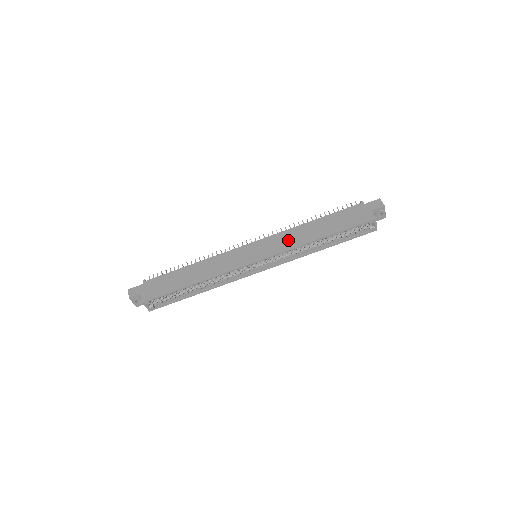
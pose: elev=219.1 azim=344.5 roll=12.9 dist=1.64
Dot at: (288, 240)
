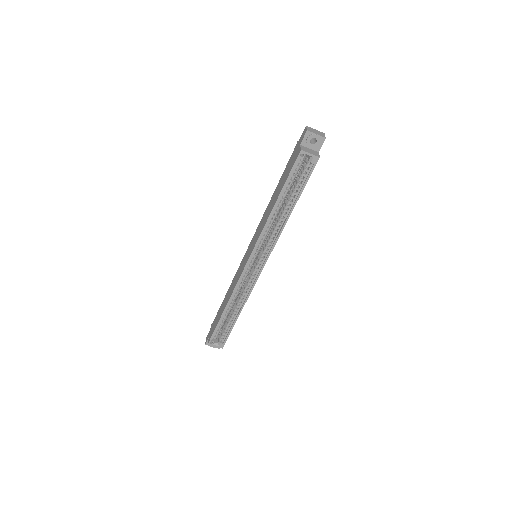
Dot at: (261, 226)
